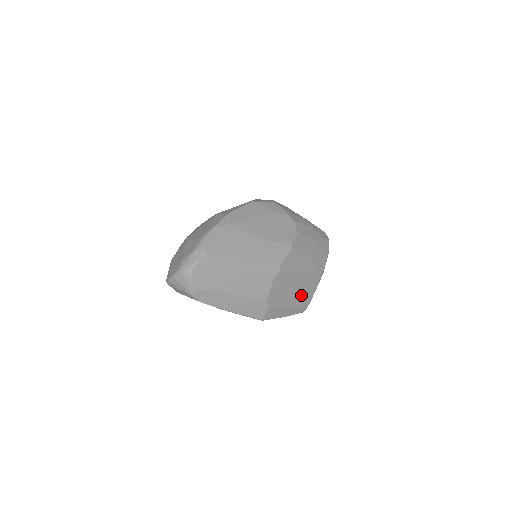
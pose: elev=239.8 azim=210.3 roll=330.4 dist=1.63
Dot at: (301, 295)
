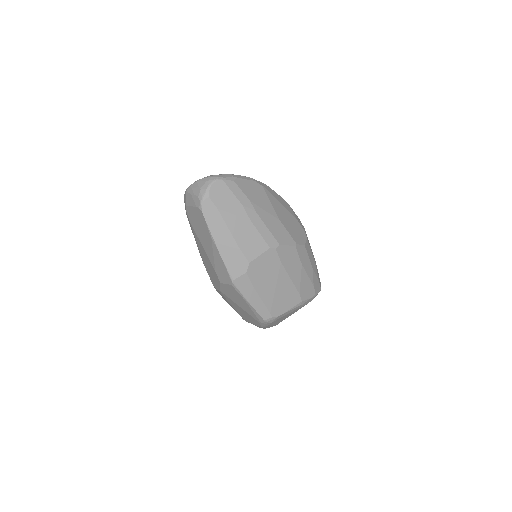
Dot at: (275, 298)
